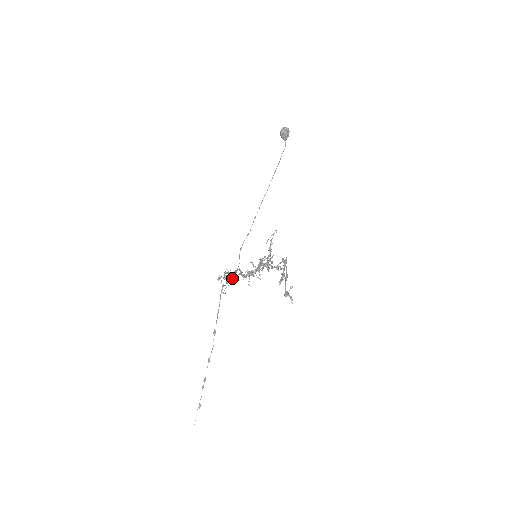
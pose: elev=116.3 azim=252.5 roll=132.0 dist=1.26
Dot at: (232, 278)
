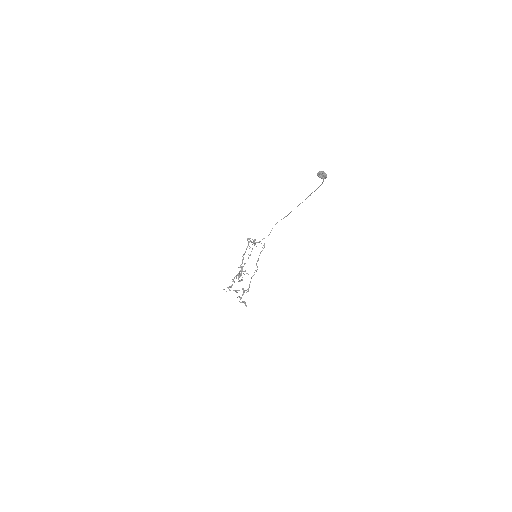
Dot at: (259, 242)
